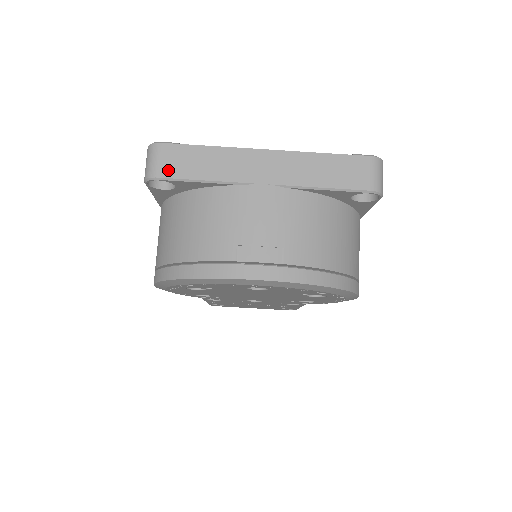
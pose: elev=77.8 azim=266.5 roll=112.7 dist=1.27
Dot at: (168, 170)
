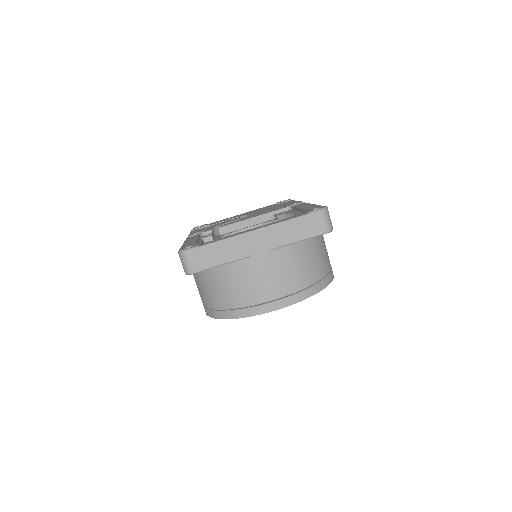
Dot at: (199, 266)
